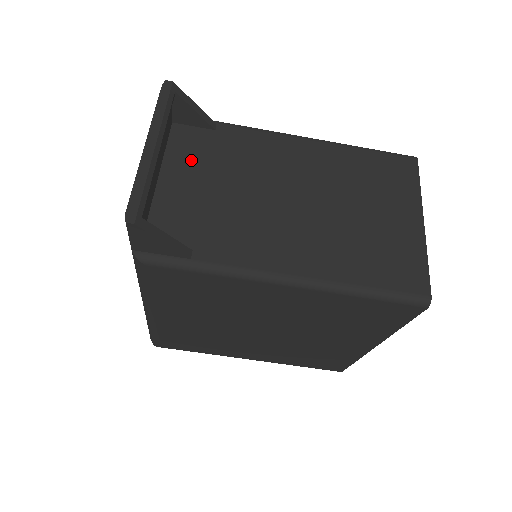
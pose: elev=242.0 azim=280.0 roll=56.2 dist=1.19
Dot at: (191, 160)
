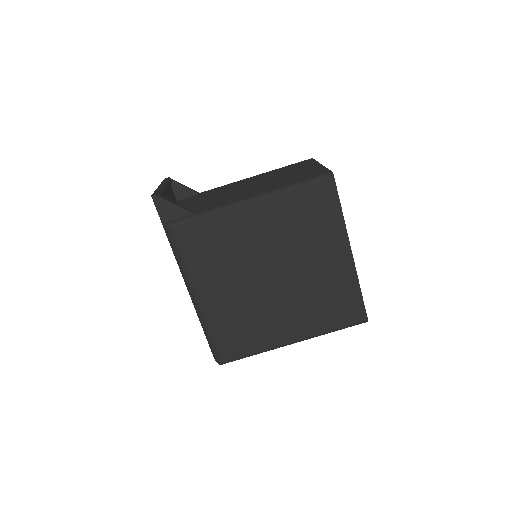
Dot at: (189, 202)
